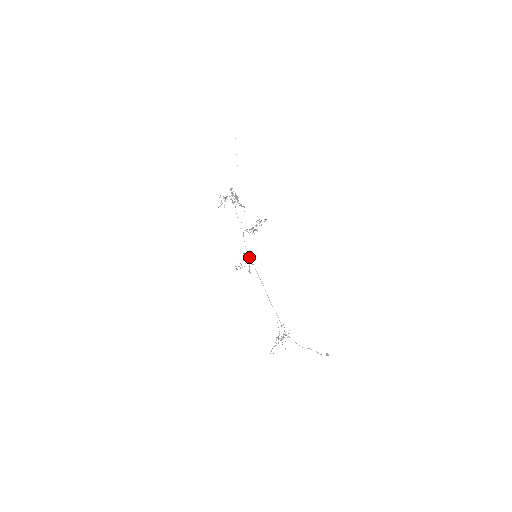
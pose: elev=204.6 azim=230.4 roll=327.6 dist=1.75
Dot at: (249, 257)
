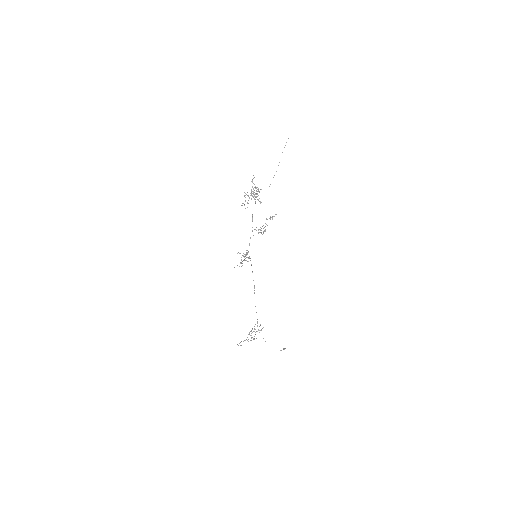
Dot at: occluded
